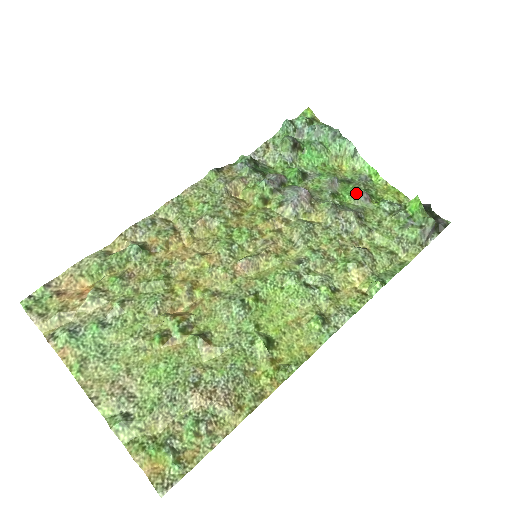
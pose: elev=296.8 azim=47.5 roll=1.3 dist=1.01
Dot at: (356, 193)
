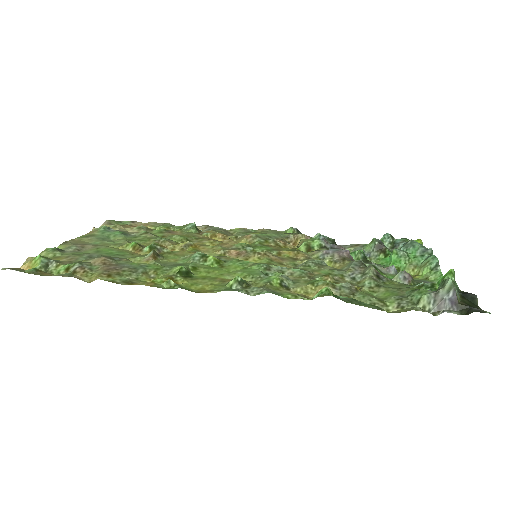
Dot at: (400, 274)
